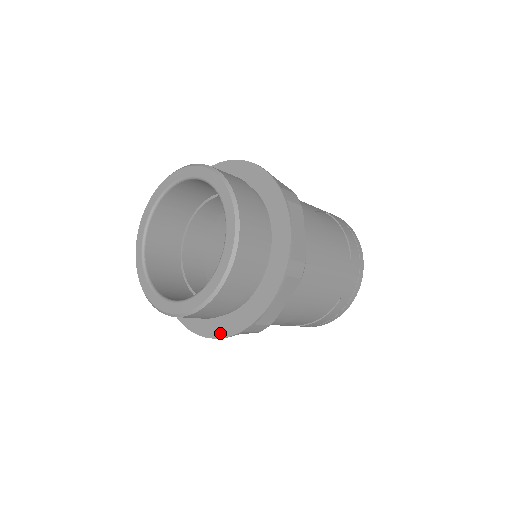
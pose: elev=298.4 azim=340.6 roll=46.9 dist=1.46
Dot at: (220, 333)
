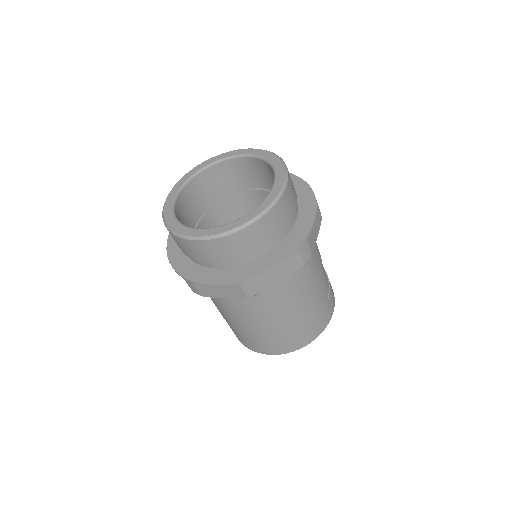
Dot at: (215, 281)
